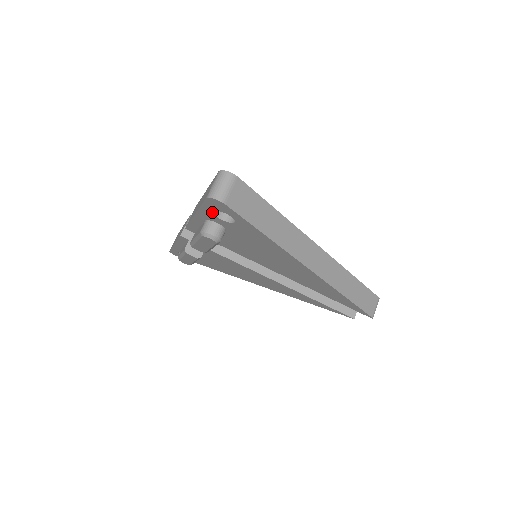
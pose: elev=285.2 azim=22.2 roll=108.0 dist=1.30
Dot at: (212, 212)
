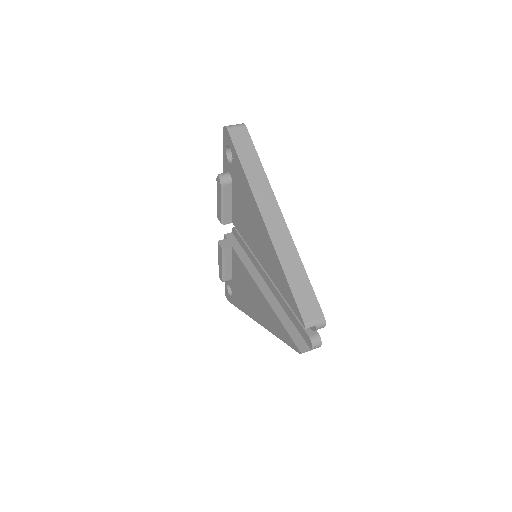
Dot at: (227, 154)
